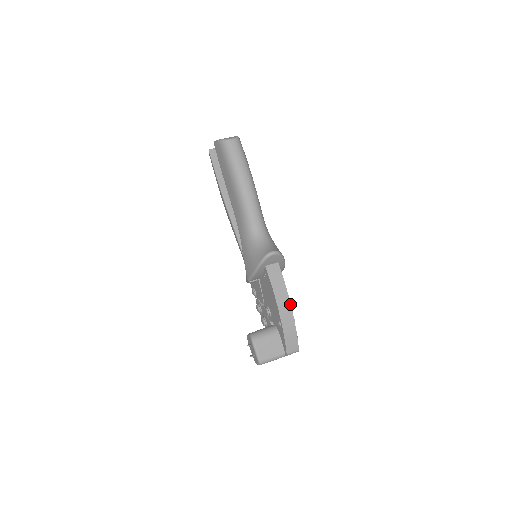
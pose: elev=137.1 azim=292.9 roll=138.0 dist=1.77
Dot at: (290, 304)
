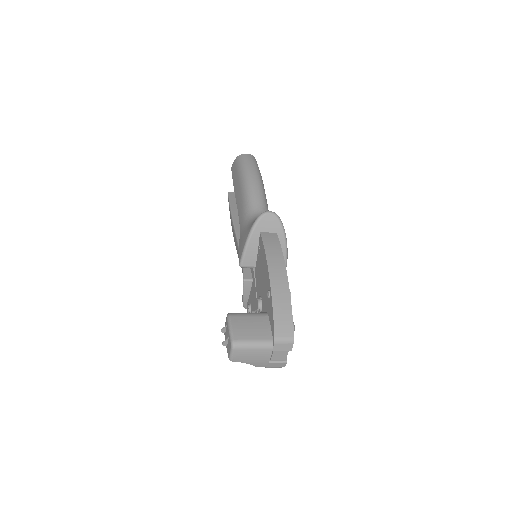
Dot at: (286, 271)
